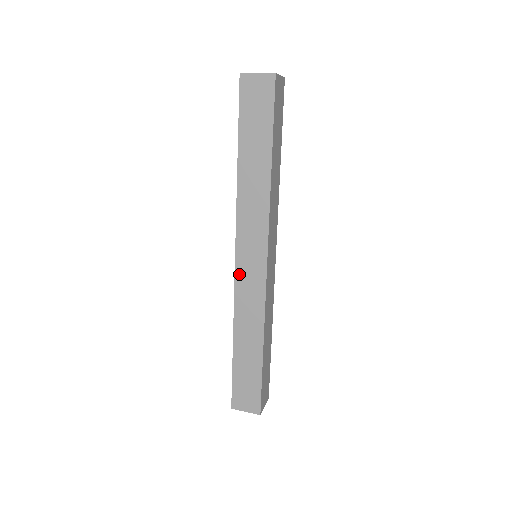
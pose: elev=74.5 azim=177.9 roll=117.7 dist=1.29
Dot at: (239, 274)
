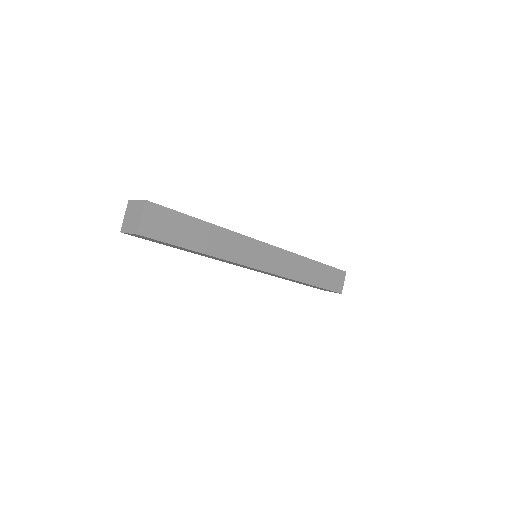
Dot at: occluded
